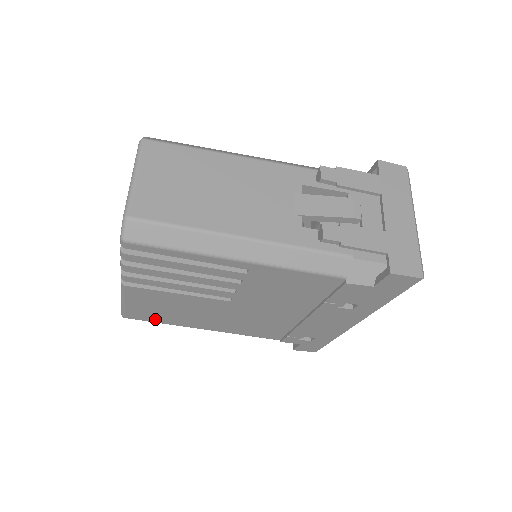
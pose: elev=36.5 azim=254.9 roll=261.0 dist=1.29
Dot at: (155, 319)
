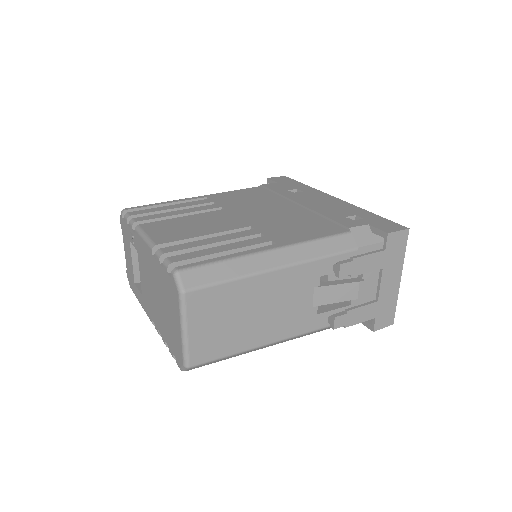
Dot at: occluded
